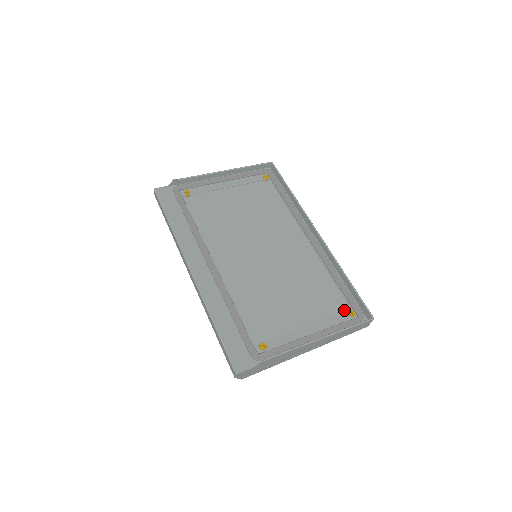
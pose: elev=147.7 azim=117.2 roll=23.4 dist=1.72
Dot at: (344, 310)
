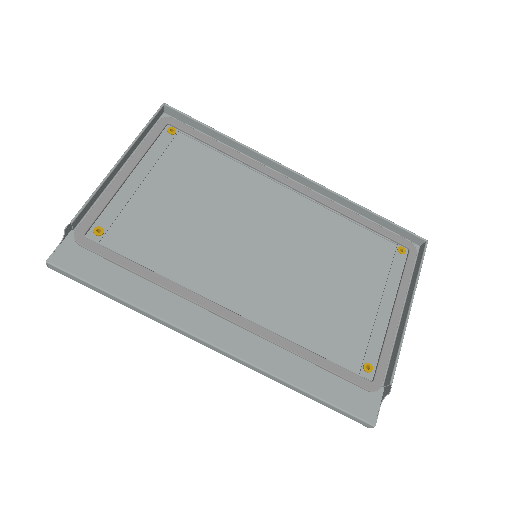
Dot at: (384, 249)
